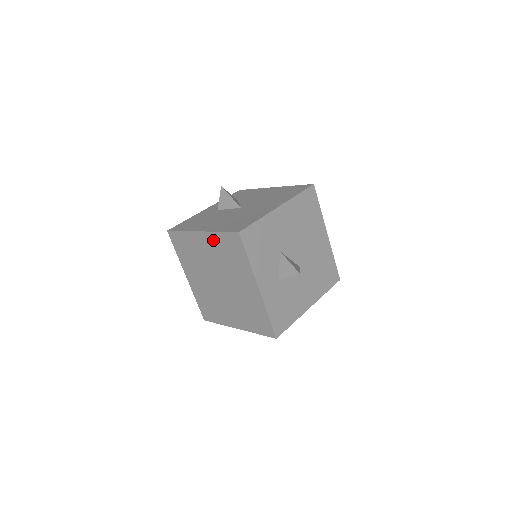
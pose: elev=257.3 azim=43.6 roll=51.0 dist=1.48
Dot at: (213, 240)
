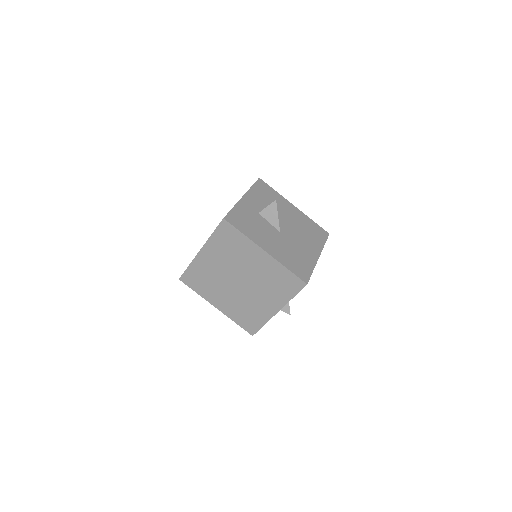
Dot at: occluded
